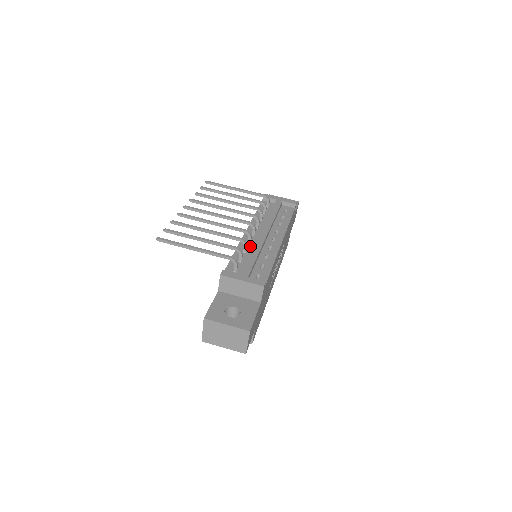
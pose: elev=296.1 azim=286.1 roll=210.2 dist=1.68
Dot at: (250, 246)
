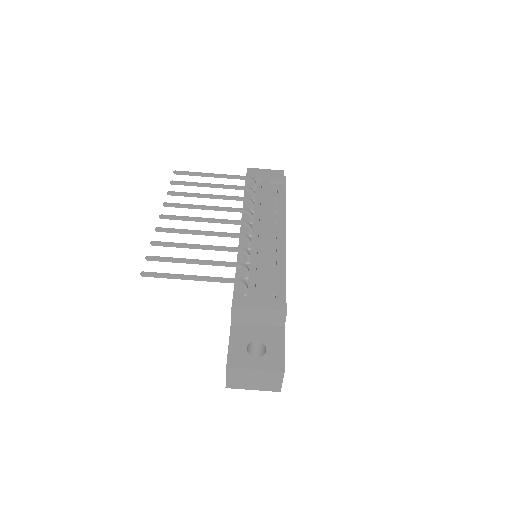
Dot at: (252, 252)
